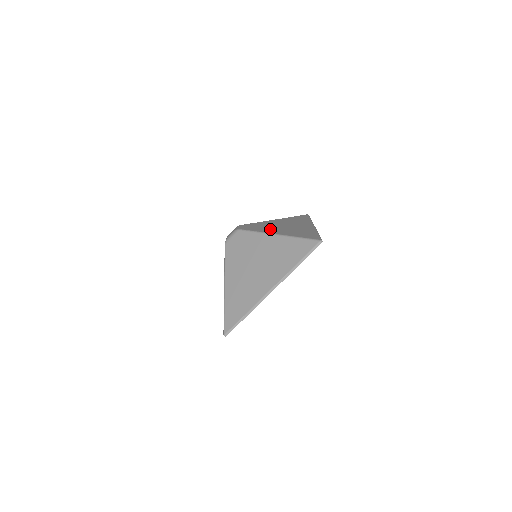
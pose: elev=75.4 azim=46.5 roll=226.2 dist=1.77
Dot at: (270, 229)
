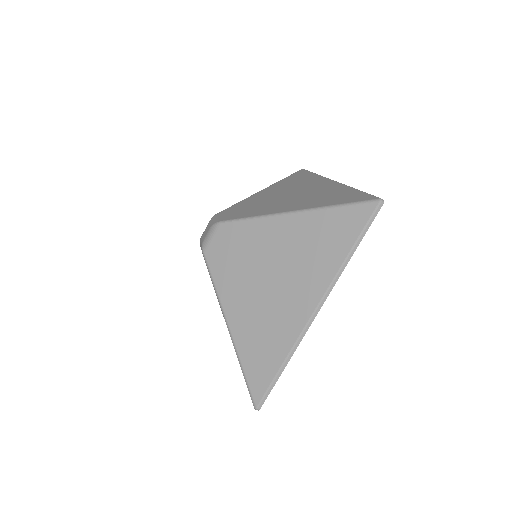
Dot at: (271, 206)
